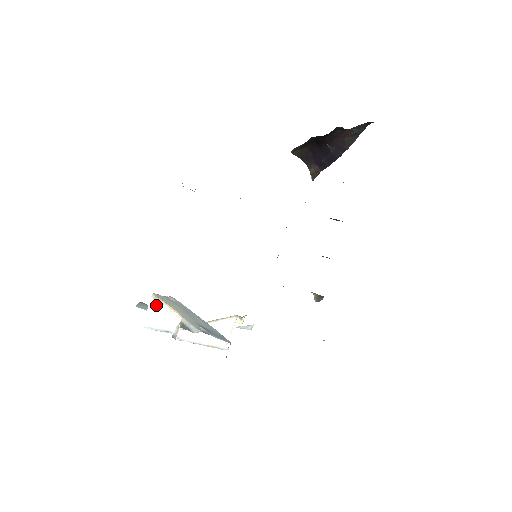
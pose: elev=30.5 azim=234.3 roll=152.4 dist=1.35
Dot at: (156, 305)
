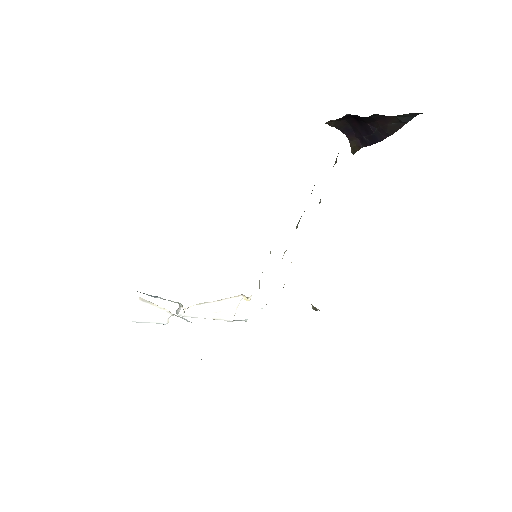
Dot at: (145, 305)
